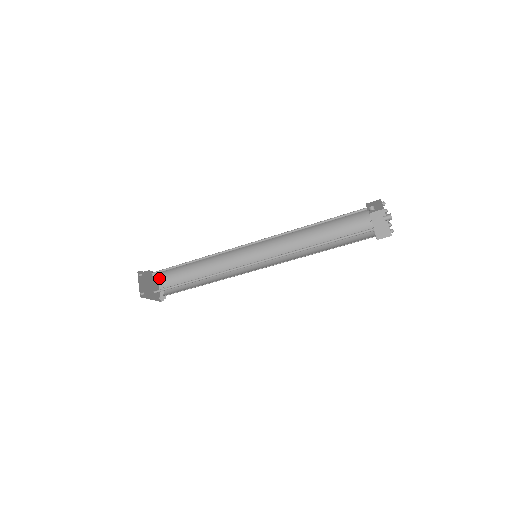
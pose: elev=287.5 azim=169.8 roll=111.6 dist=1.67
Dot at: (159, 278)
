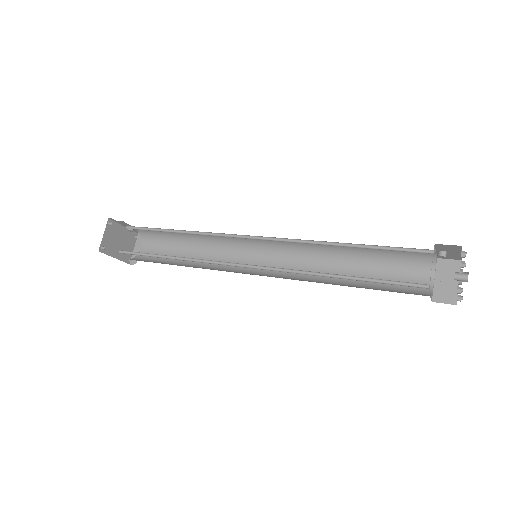
Dot at: (139, 235)
